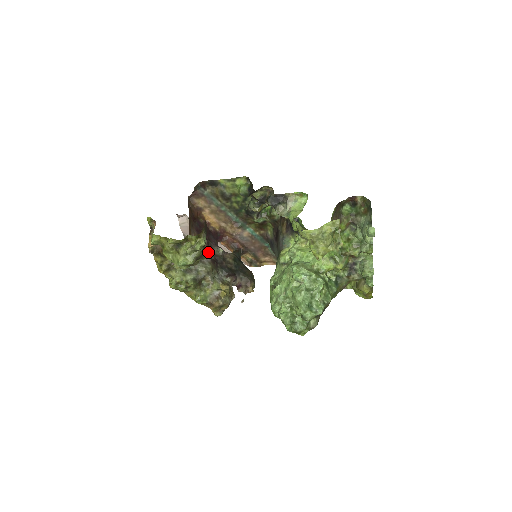
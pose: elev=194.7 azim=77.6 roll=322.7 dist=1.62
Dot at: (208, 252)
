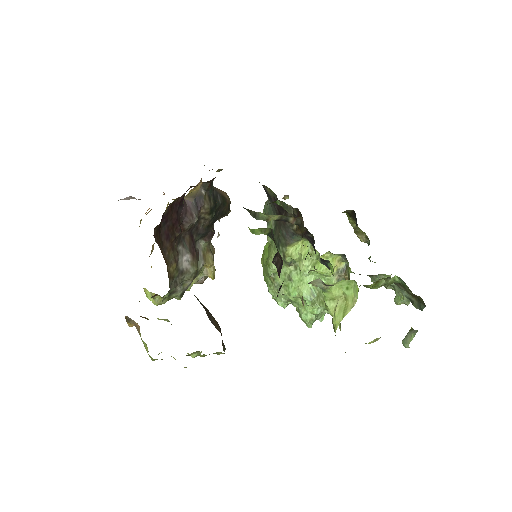
Dot at: (180, 235)
